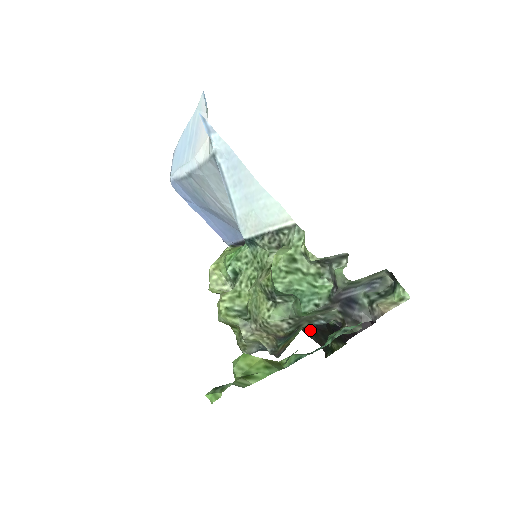
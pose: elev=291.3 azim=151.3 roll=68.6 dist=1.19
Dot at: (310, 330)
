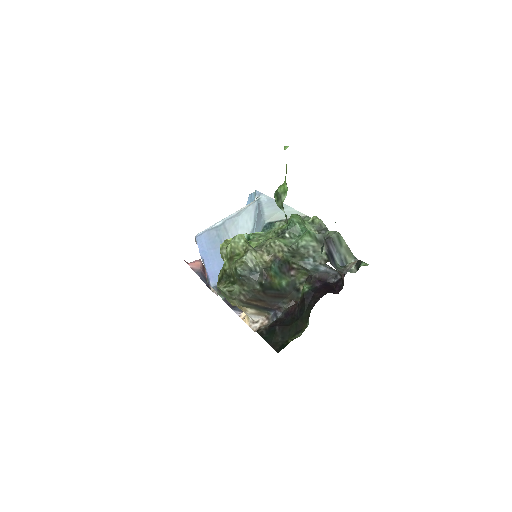
Dot at: (269, 334)
